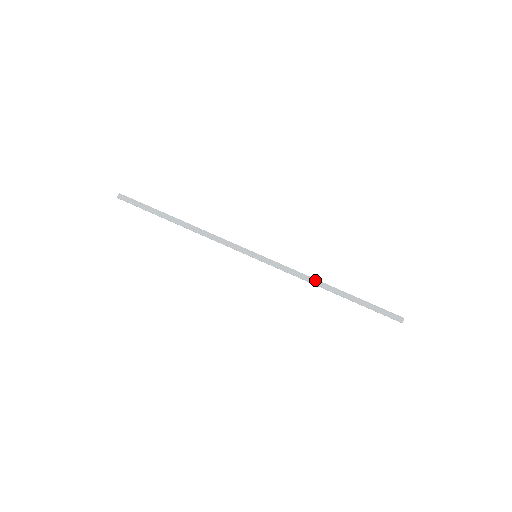
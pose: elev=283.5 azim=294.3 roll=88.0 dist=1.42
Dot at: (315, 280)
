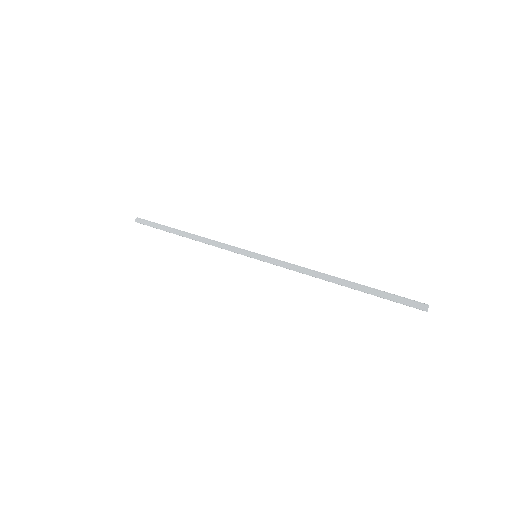
Dot at: (318, 273)
